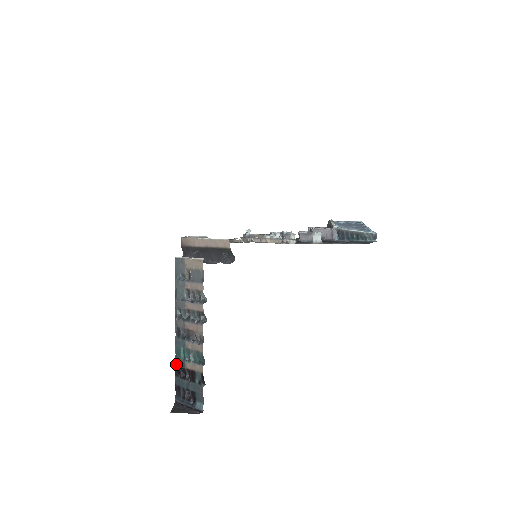
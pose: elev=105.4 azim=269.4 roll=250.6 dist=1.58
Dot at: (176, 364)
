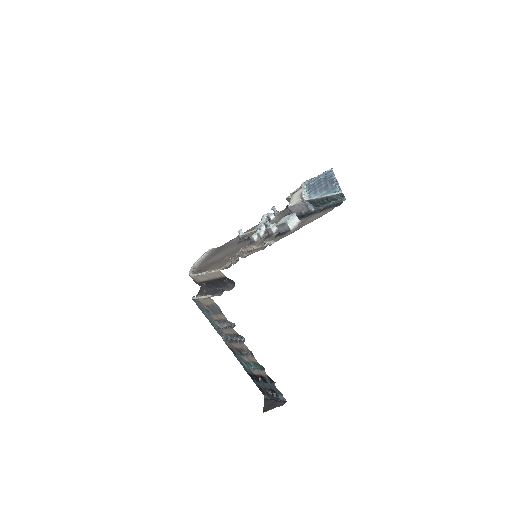
Dot at: (247, 373)
